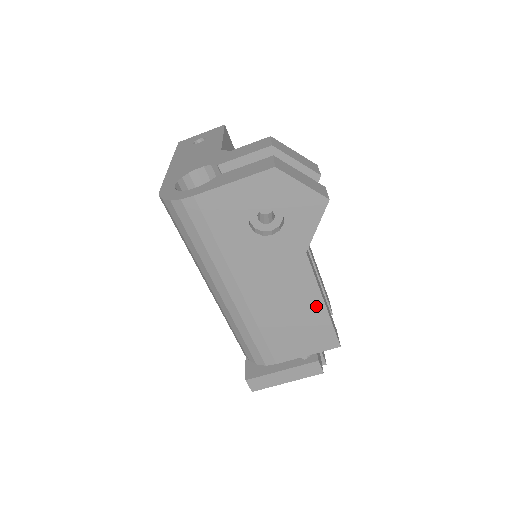
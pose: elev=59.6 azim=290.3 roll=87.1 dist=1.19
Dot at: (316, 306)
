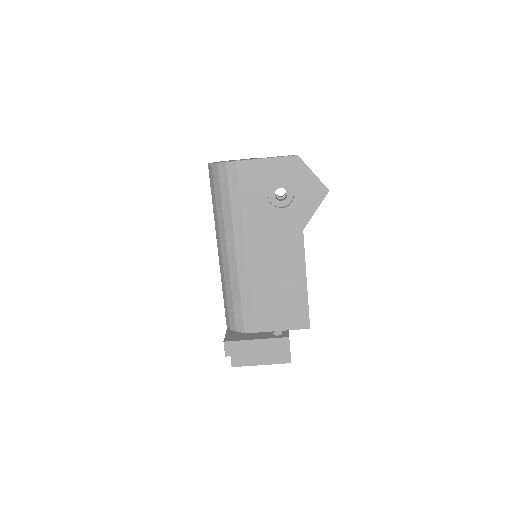
Dot at: (299, 282)
